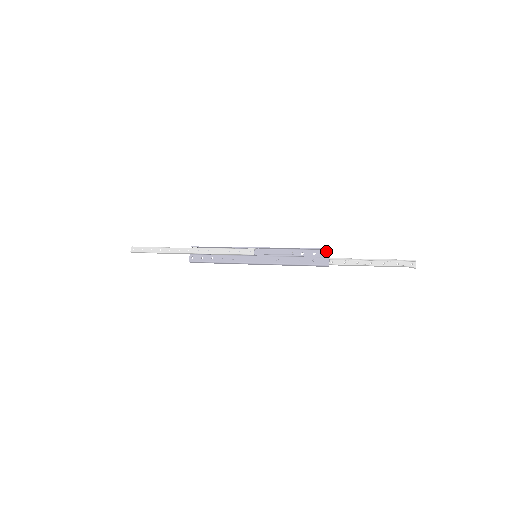
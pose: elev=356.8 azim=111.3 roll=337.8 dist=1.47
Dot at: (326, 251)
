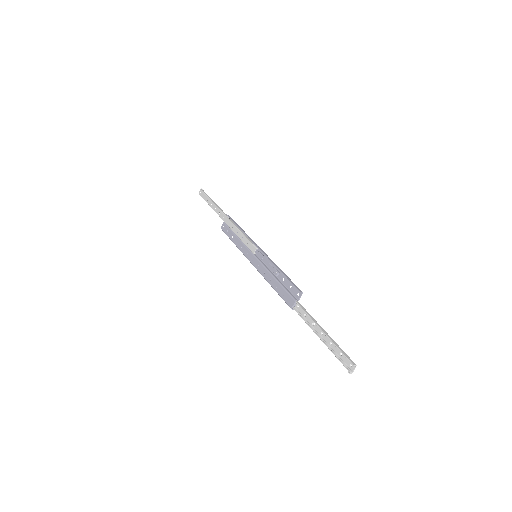
Dot at: (299, 291)
